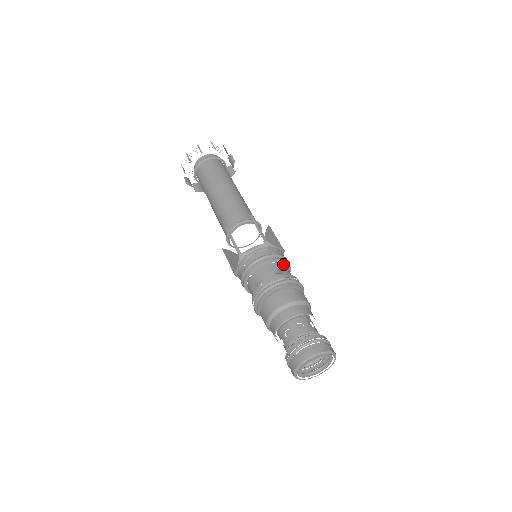
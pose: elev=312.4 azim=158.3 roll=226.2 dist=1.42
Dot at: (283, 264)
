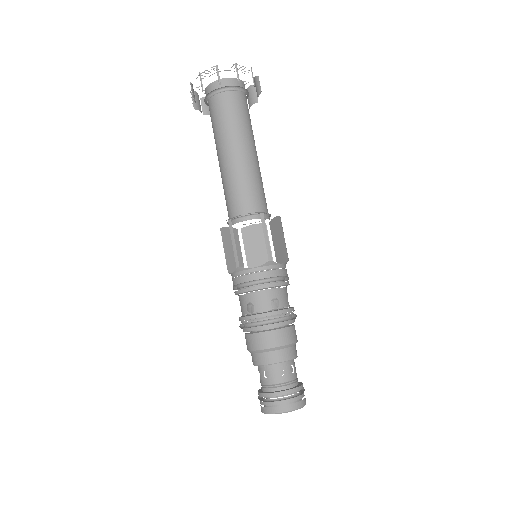
Dot at: occluded
